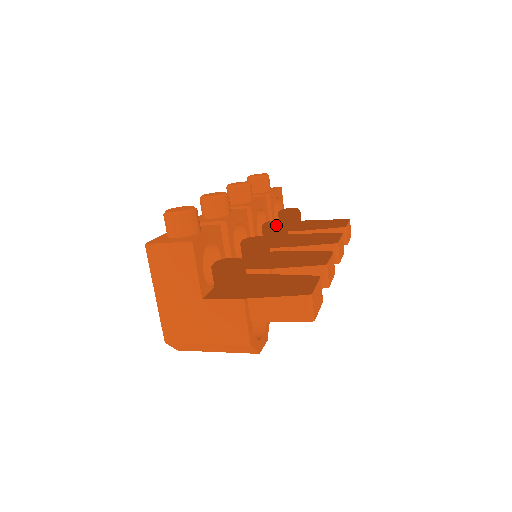
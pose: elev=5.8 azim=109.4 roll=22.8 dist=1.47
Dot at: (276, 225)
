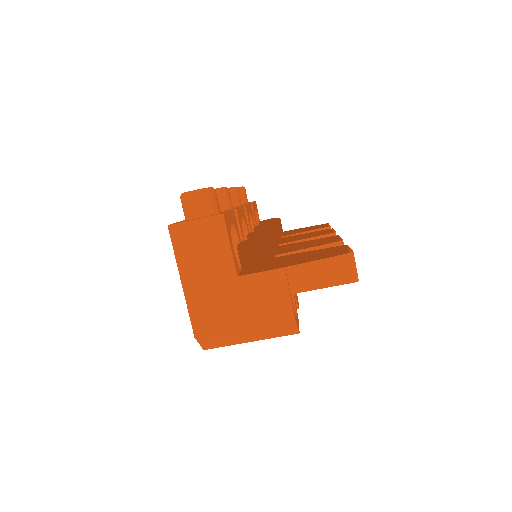
Dot at: (270, 225)
